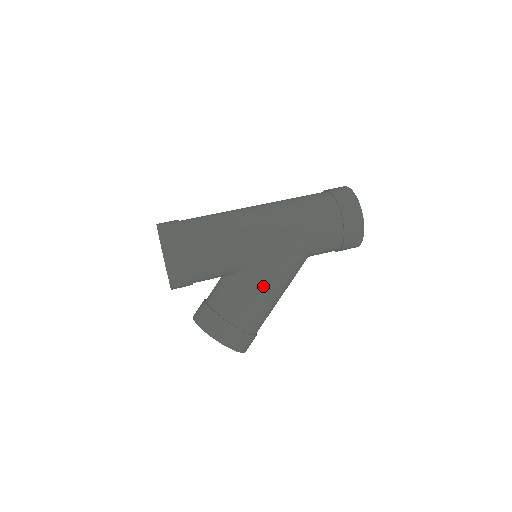
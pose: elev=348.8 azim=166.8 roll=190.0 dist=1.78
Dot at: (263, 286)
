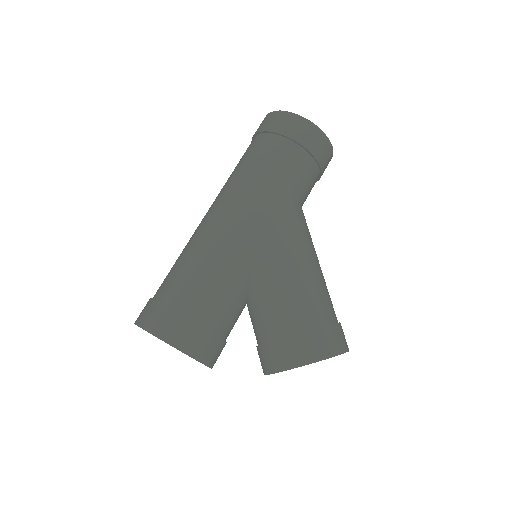
Dot at: (285, 267)
